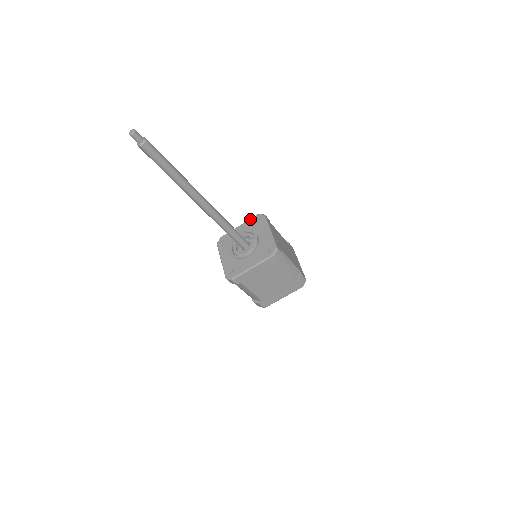
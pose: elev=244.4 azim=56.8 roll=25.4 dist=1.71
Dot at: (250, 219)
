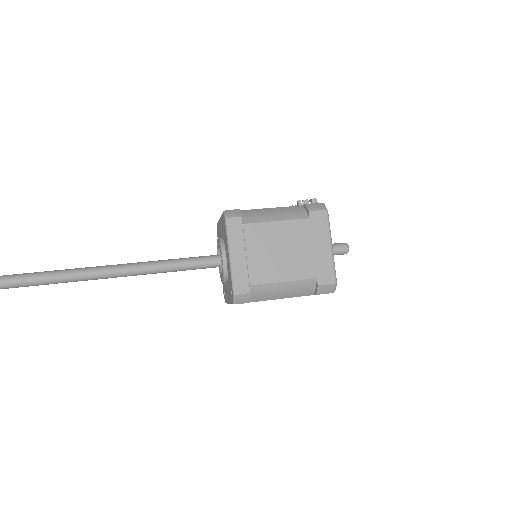
Dot at: (221, 216)
